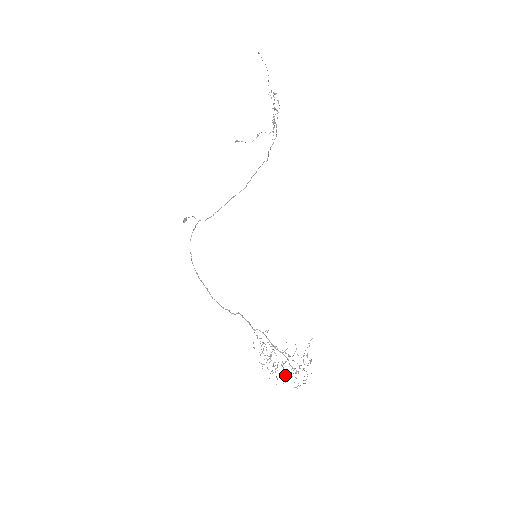
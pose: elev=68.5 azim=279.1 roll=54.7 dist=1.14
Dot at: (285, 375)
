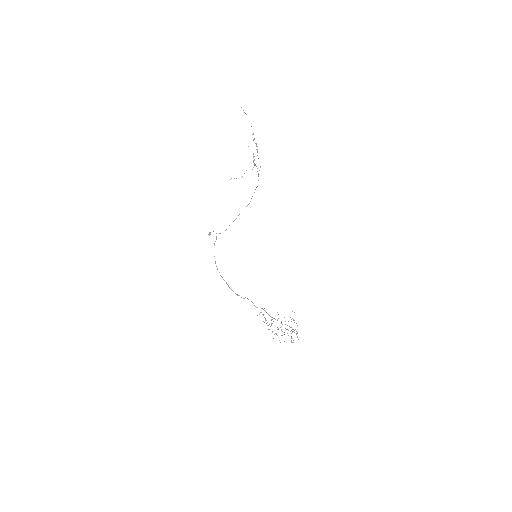
Dot at: occluded
